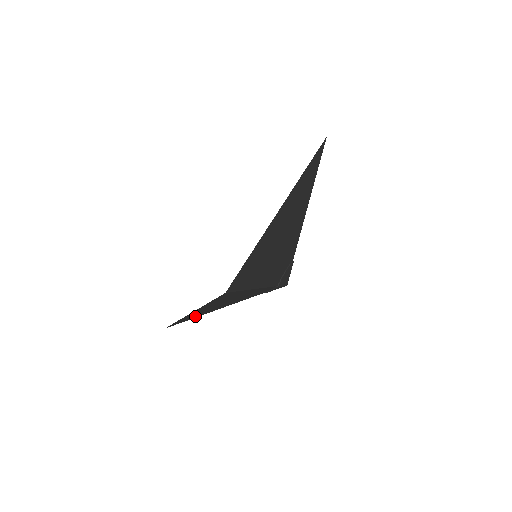
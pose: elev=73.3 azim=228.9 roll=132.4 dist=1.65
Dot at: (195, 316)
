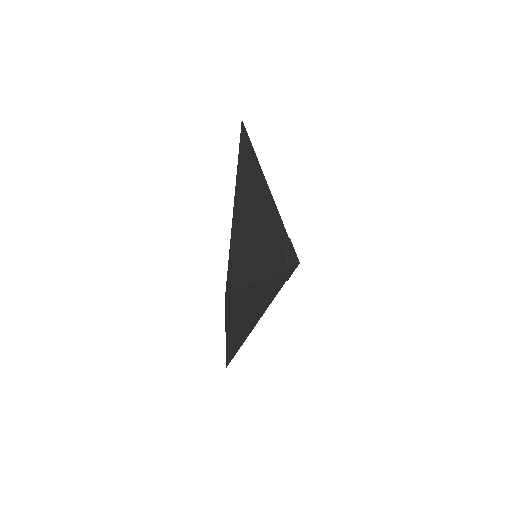
Dot at: (241, 340)
